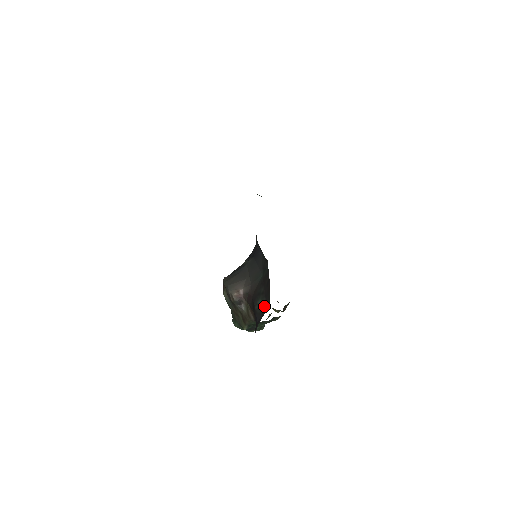
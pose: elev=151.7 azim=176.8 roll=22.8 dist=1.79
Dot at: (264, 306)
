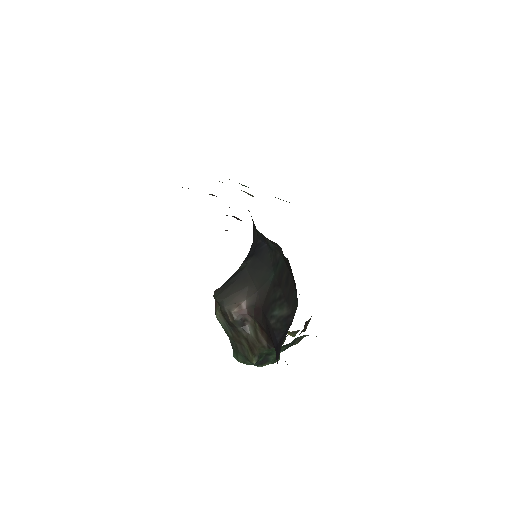
Dot at: (287, 315)
